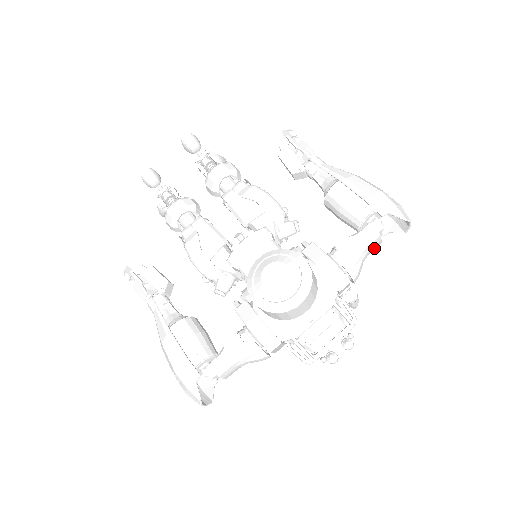
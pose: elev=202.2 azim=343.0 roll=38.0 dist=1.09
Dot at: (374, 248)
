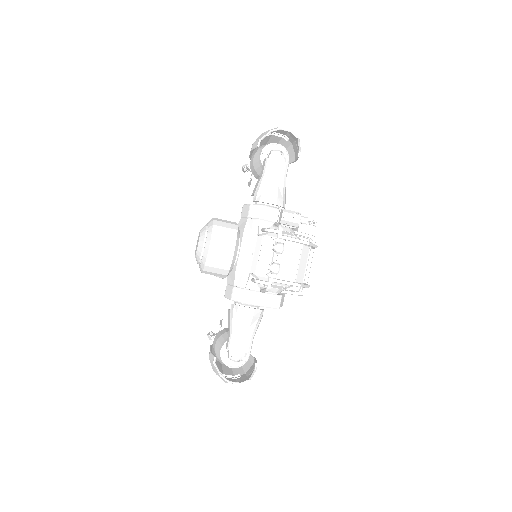
Dot at: (282, 170)
